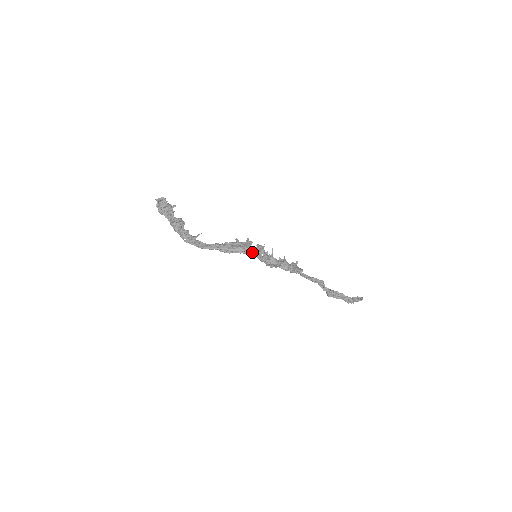
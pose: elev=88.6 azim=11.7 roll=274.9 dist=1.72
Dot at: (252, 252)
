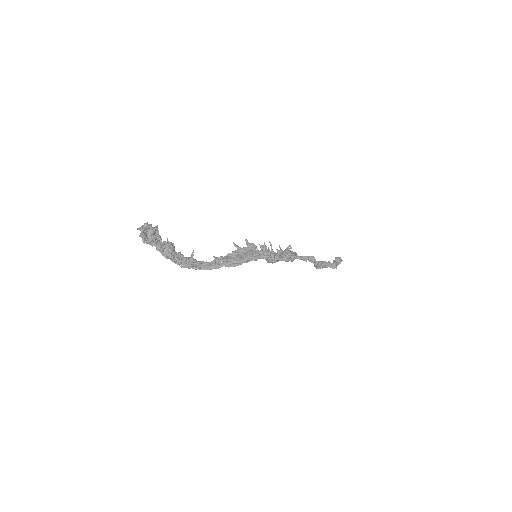
Dot at: (260, 256)
